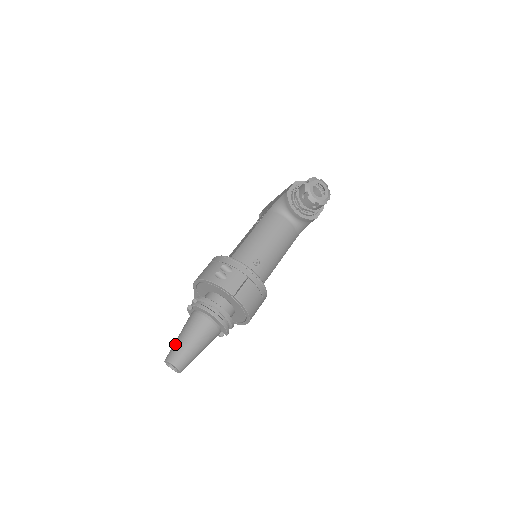
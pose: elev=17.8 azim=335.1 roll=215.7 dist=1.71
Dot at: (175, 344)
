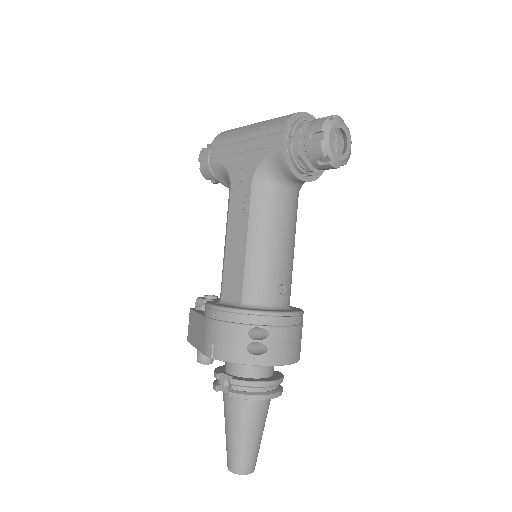
Dot at: (234, 450)
